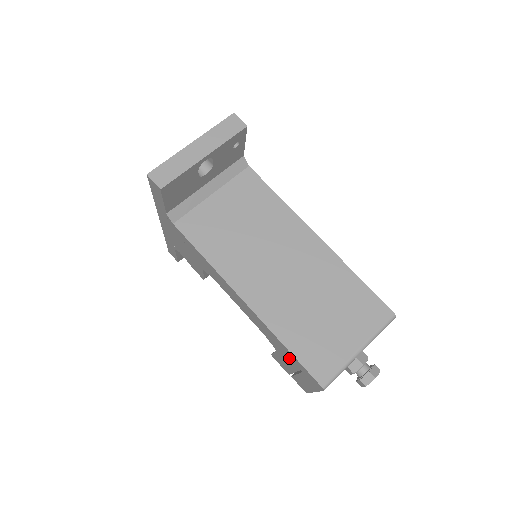
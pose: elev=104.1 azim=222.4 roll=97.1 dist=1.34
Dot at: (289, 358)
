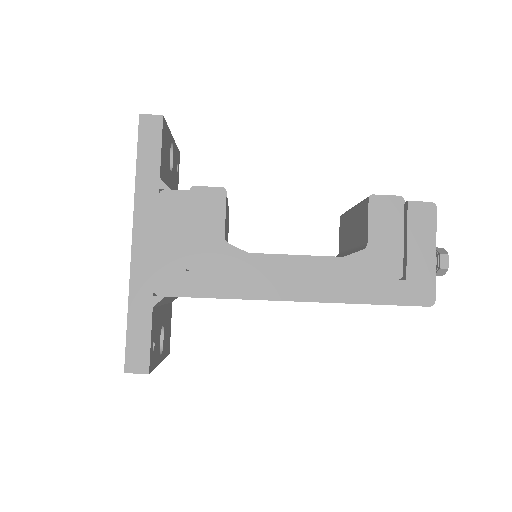
Dot at: occluded
